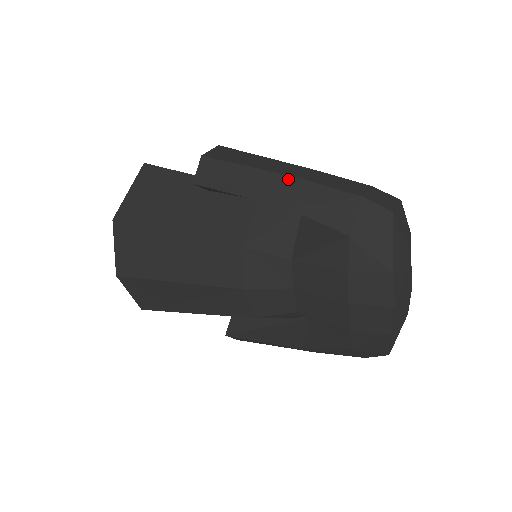
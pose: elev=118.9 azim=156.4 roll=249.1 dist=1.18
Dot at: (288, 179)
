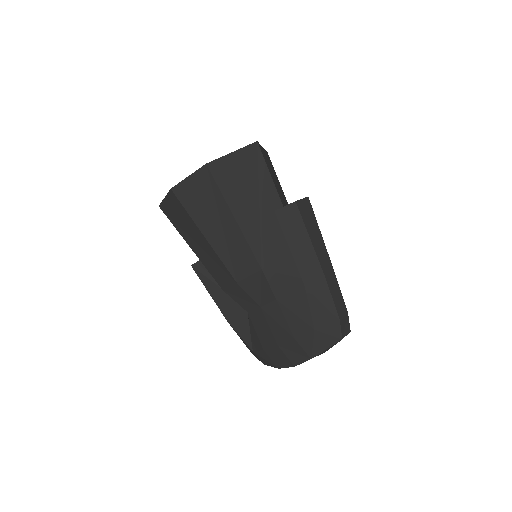
Dot at: (321, 272)
